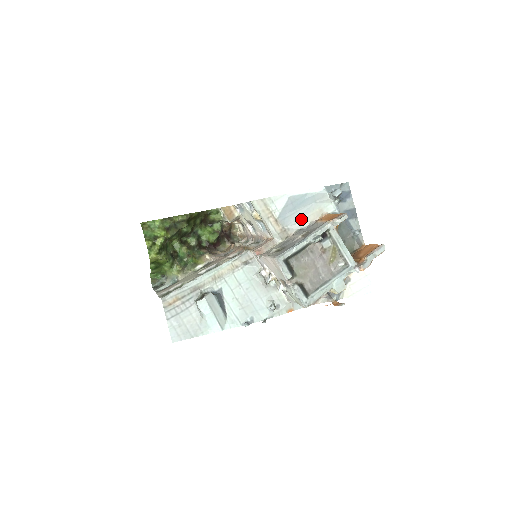
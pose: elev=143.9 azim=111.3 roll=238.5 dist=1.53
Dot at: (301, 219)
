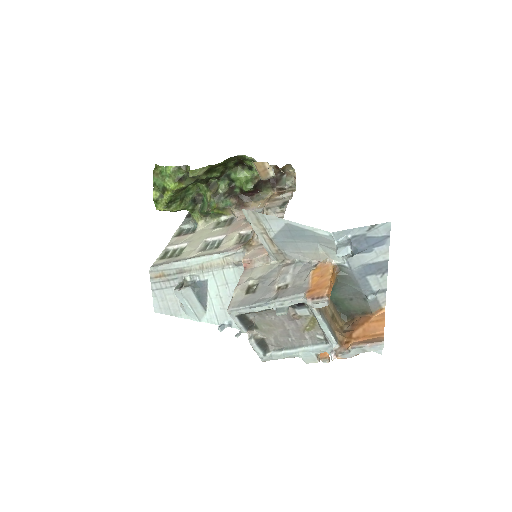
Dot at: (301, 251)
